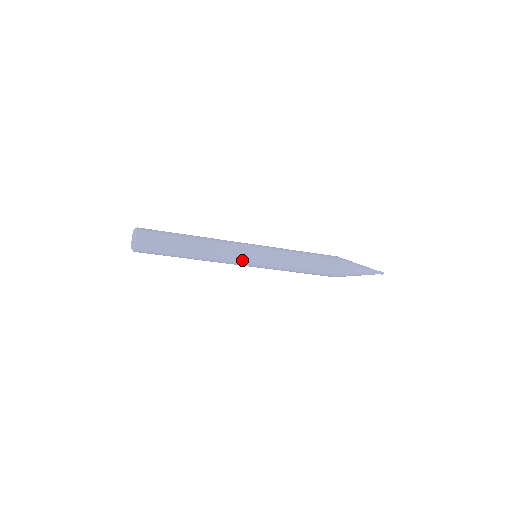
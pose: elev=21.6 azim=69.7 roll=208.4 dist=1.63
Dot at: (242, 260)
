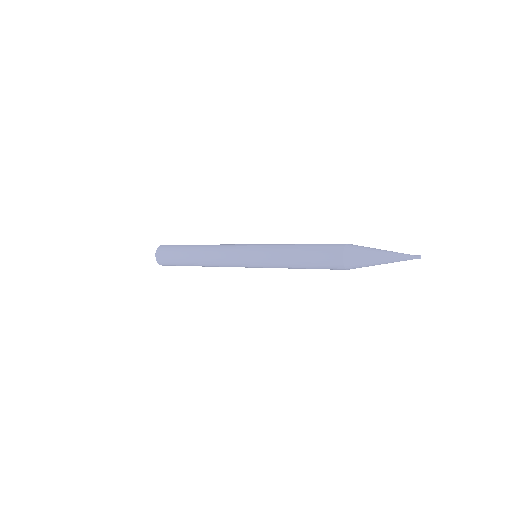
Dot at: (236, 262)
